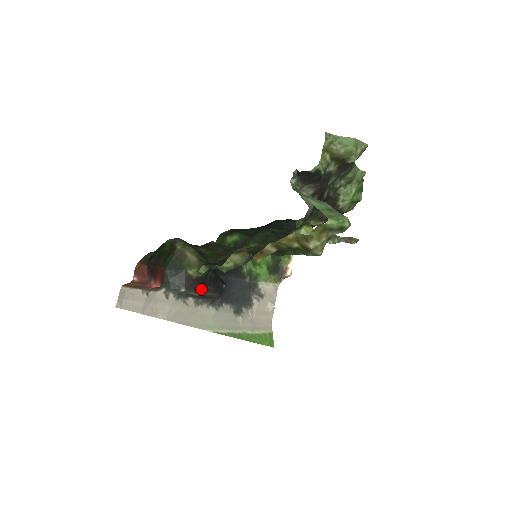
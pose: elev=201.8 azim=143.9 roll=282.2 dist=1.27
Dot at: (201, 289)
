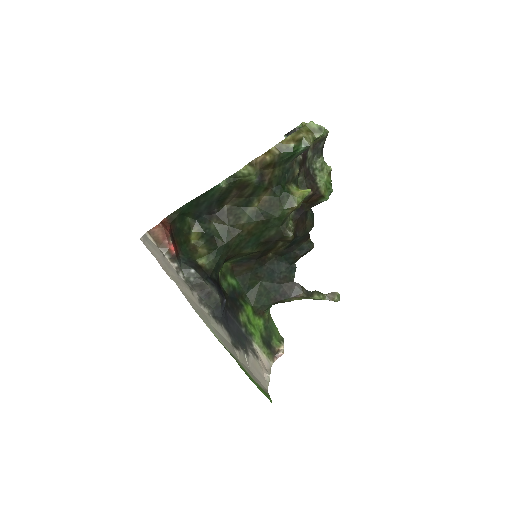
Dot at: (207, 280)
